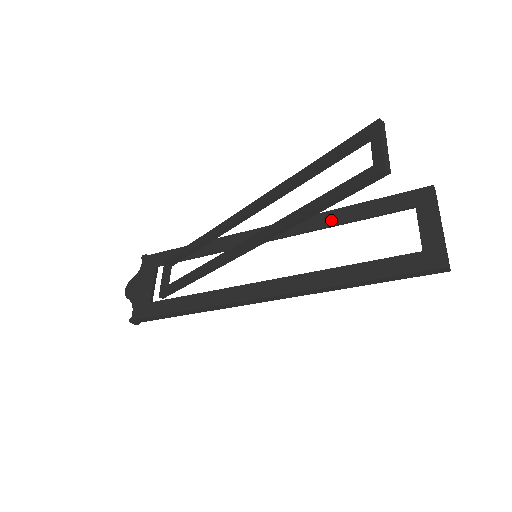
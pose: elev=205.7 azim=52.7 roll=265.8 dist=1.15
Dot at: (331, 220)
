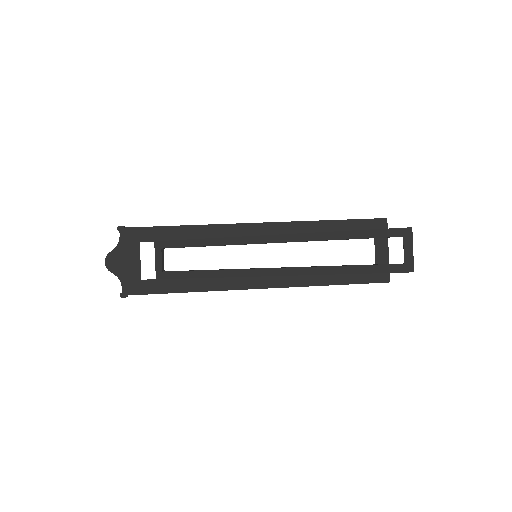
Dot at: (314, 230)
